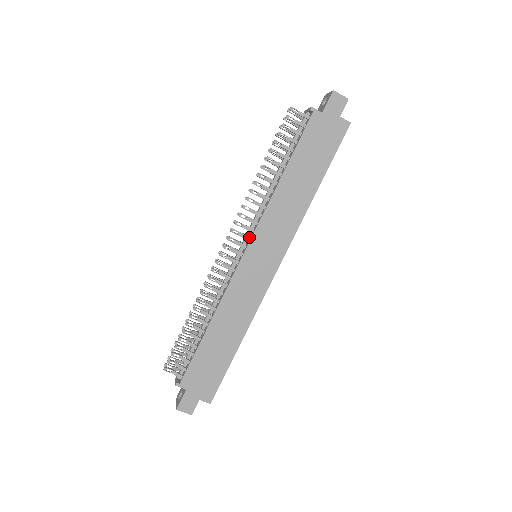
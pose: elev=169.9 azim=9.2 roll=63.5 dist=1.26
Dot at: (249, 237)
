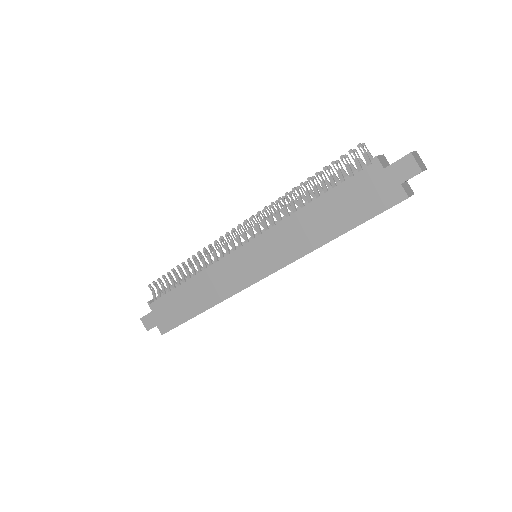
Dot at: (254, 236)
